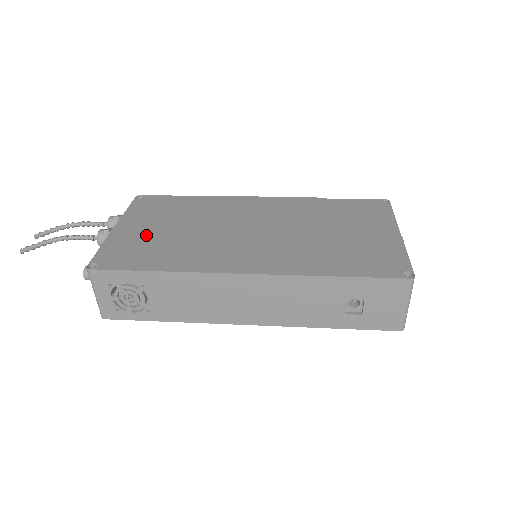
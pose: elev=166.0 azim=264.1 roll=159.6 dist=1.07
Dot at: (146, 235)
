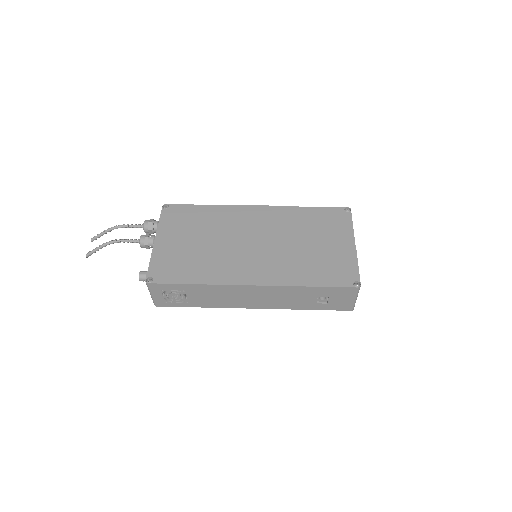
Dot at: (179, 249)
